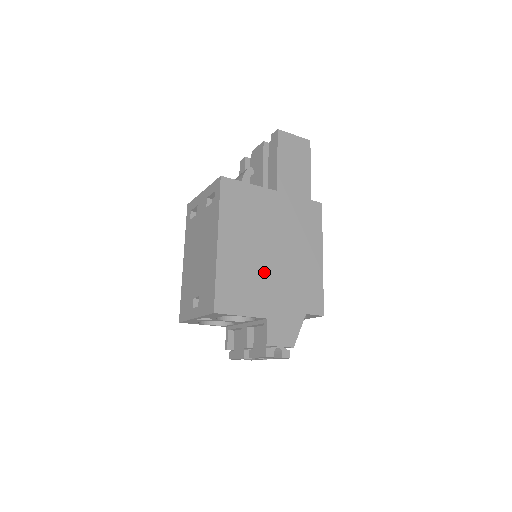
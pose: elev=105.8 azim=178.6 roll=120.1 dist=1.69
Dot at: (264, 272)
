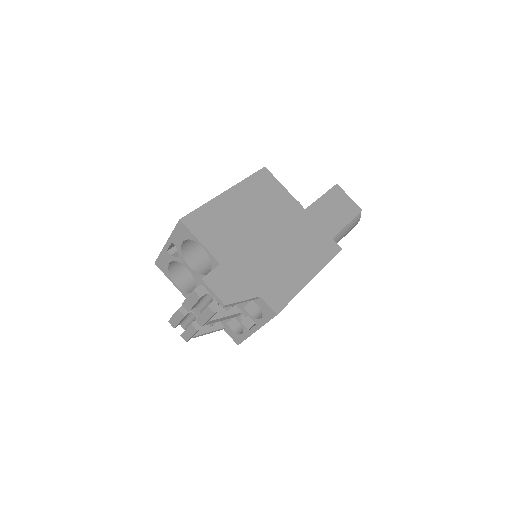
Dot at: (247, 238)
